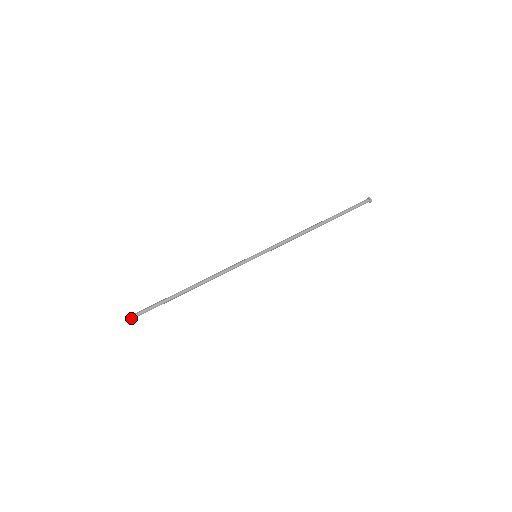
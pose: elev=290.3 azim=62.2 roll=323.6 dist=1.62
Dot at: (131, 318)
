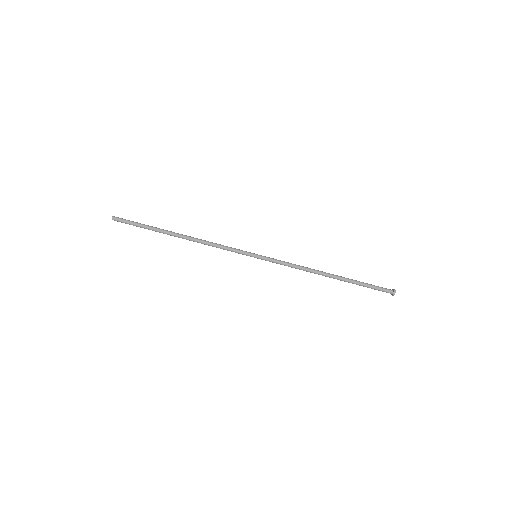
Dot at: (116, 220)
